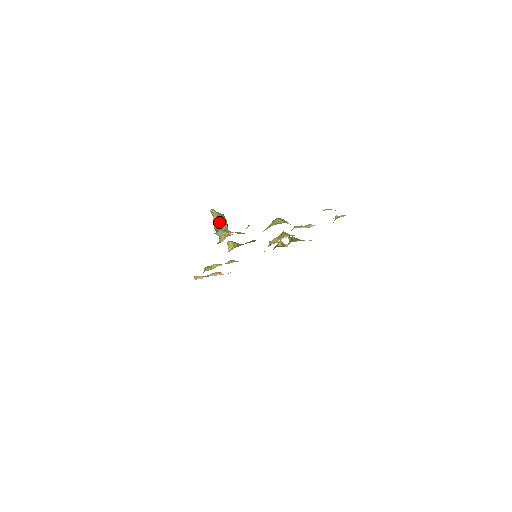
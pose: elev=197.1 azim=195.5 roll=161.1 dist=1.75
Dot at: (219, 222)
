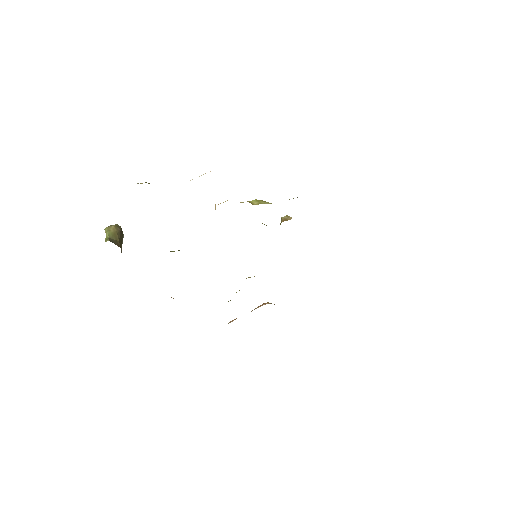
Dot at: occluded
